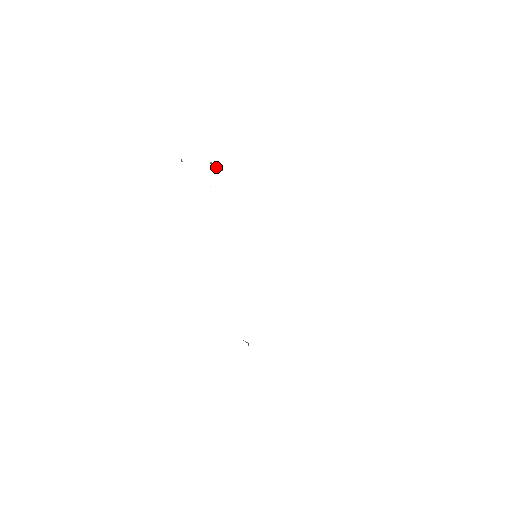
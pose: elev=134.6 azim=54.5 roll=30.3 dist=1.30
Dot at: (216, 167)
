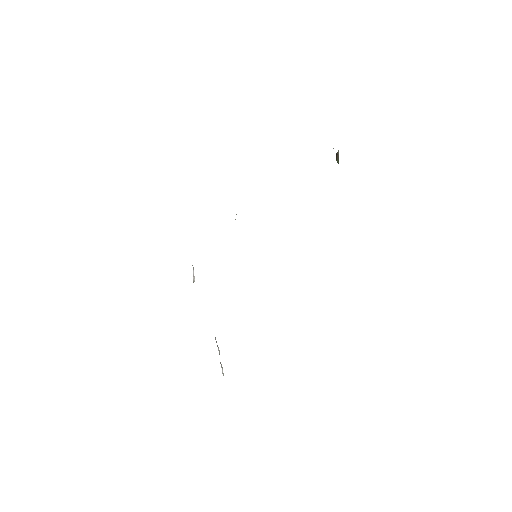
Dot at: (337, 159)
